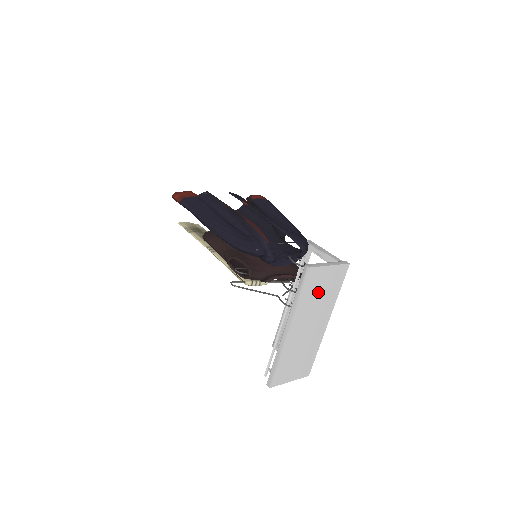
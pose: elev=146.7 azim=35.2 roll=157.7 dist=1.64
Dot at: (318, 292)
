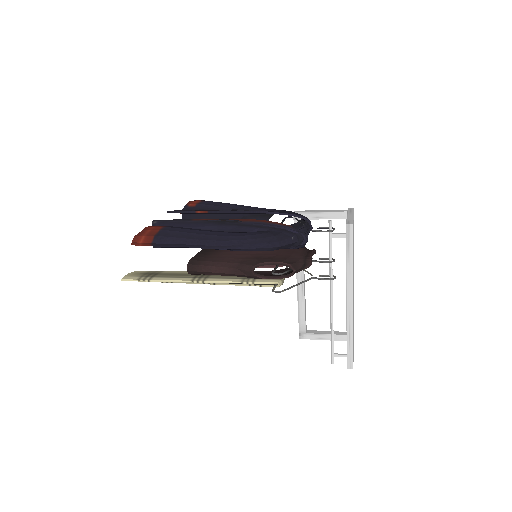
Dot at: occluded
